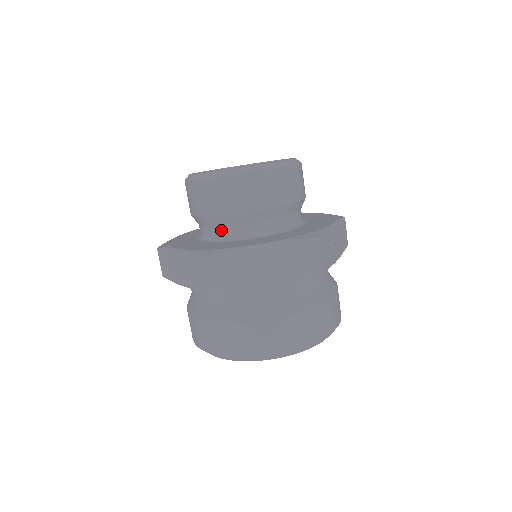
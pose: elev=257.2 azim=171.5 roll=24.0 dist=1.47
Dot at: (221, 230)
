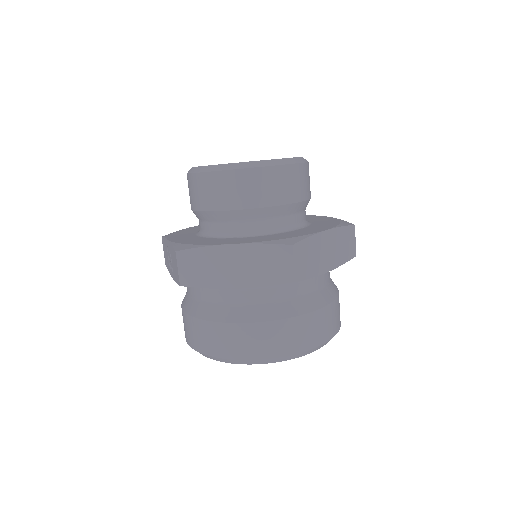
Dot at: (264, 223)
